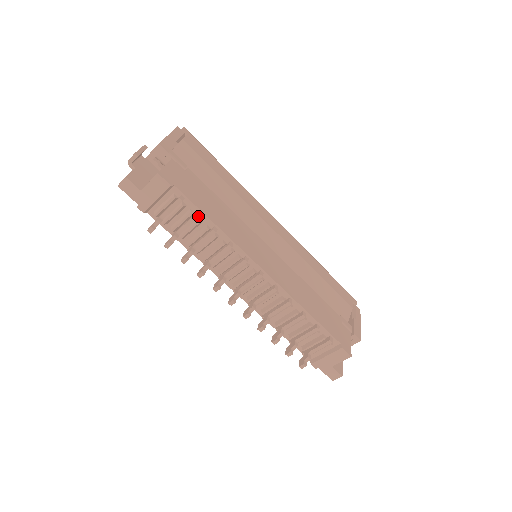
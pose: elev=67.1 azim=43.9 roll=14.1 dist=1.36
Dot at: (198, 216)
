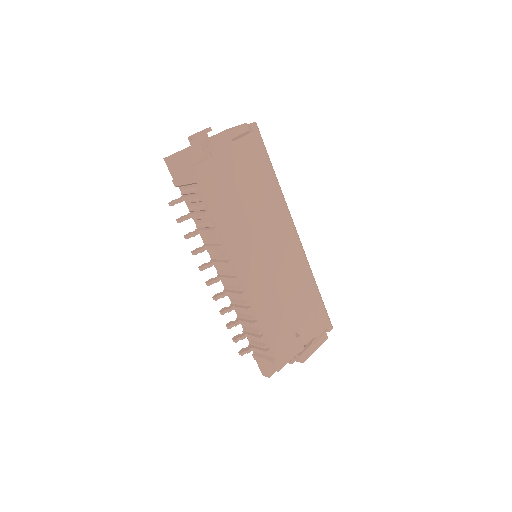
Dot at: (206, 215)
